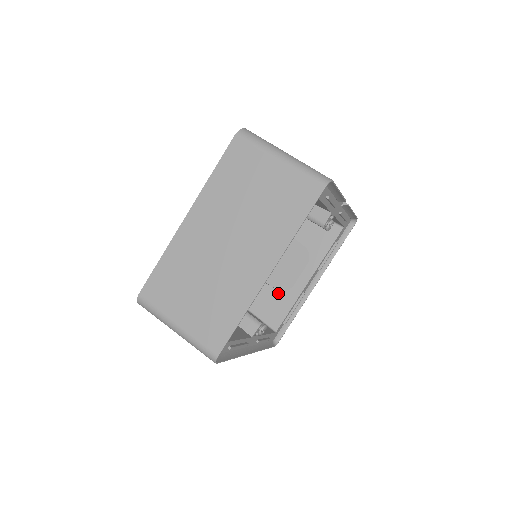
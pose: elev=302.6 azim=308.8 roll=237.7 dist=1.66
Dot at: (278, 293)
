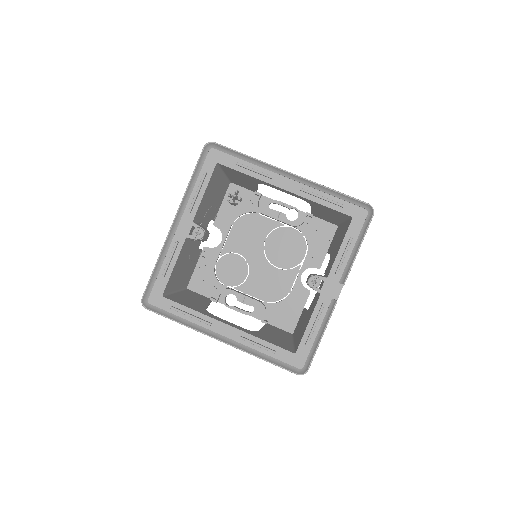
Dot at: (203, 308)
